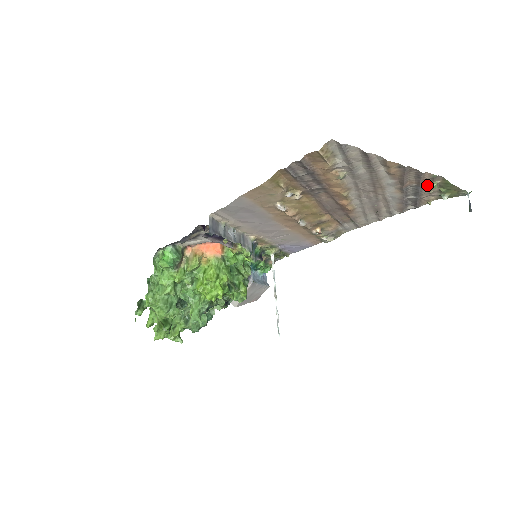
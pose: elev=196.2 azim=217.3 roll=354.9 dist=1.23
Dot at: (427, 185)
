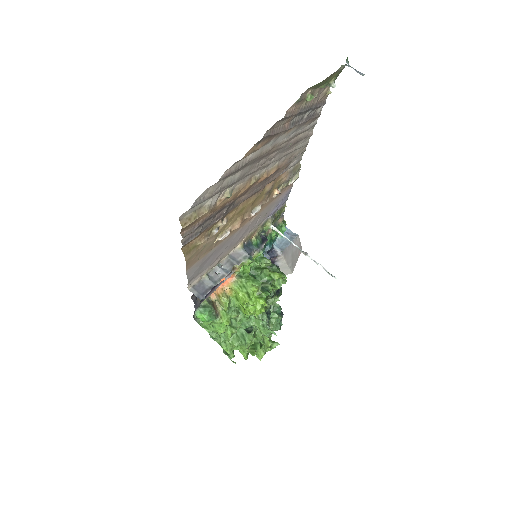
Dot at: (304, 103)
